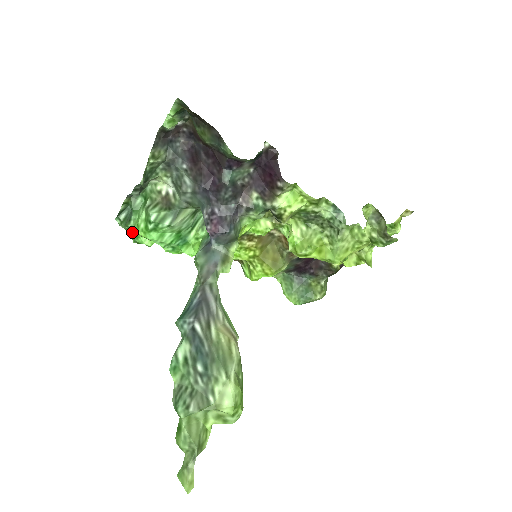
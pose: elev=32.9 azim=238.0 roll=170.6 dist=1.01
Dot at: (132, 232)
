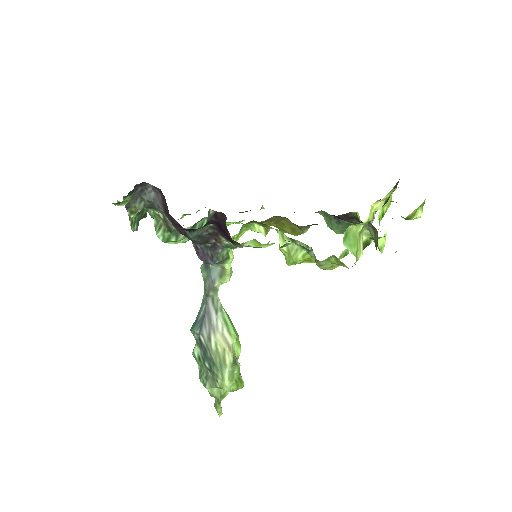
Dot at: occluded
